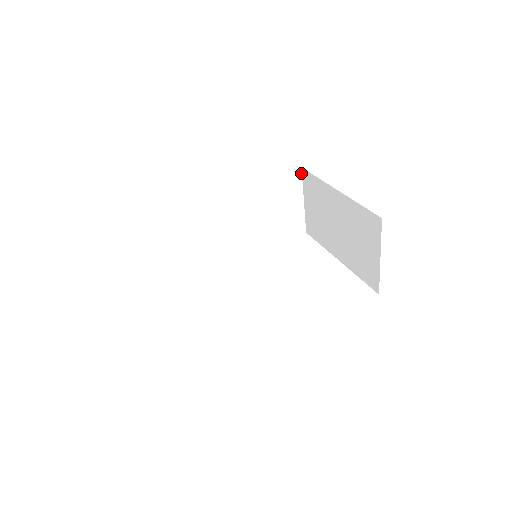
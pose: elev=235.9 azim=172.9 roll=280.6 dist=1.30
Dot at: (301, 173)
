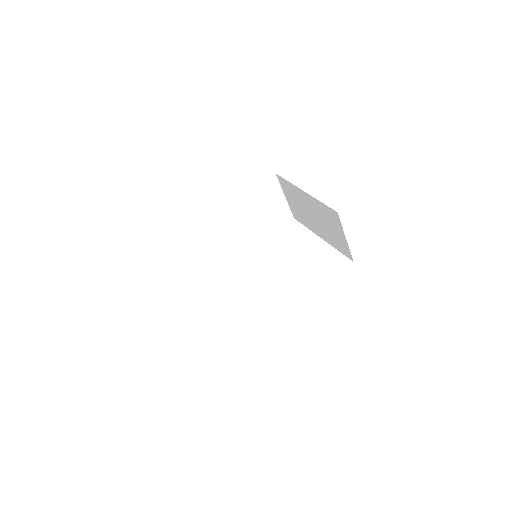
Dot at: (276, 177)
